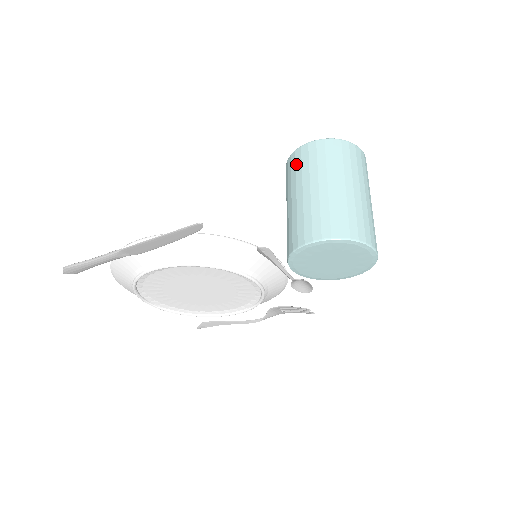
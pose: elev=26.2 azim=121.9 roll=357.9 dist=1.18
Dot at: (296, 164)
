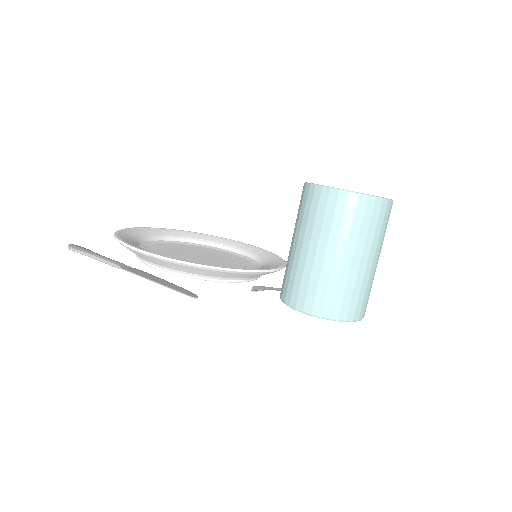
Dot at: (311, 206)
